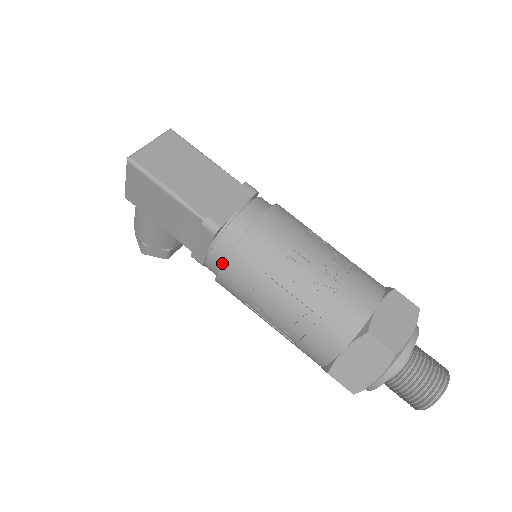
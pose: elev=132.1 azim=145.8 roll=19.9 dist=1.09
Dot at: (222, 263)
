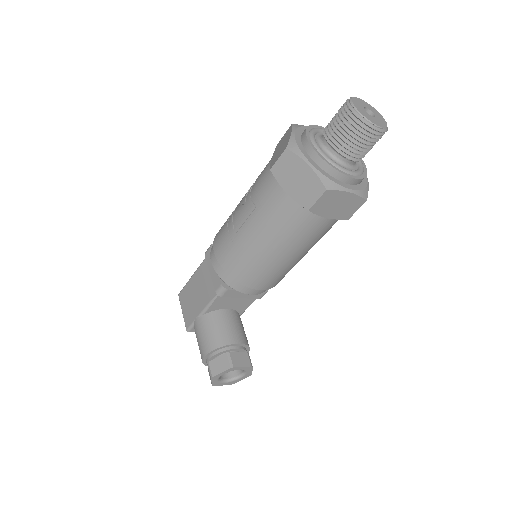
Dot at: occluded
